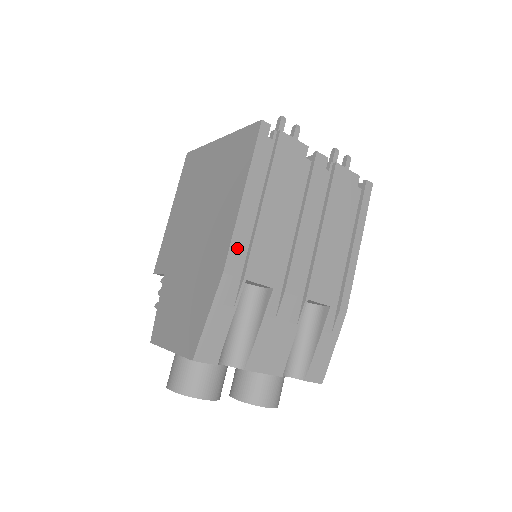
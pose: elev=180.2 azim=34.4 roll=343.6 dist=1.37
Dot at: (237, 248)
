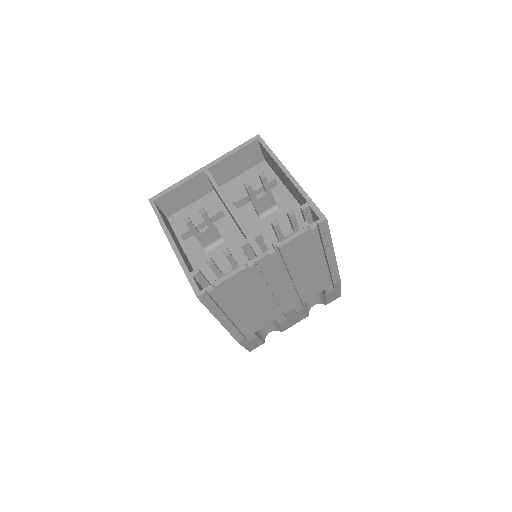
Dot at: (237, 333)
